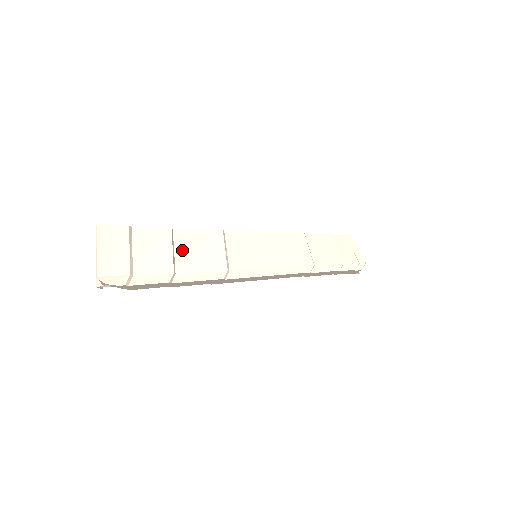
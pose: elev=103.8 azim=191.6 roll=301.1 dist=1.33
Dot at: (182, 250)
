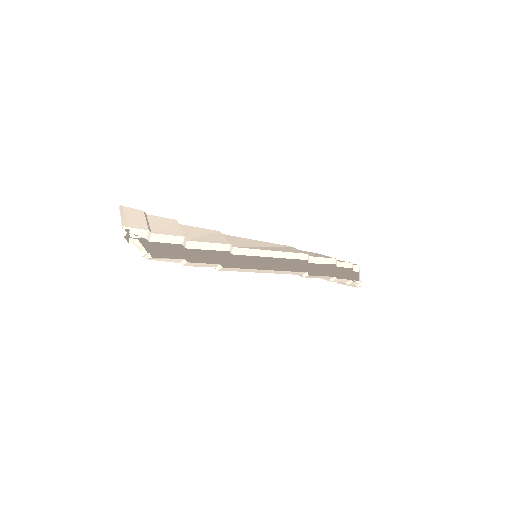
Dot at: (189, 233)
